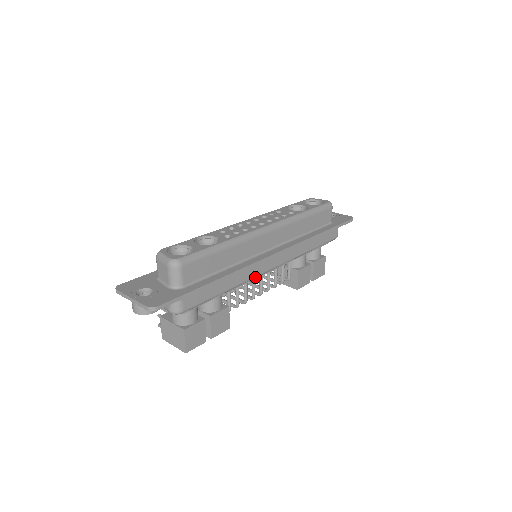
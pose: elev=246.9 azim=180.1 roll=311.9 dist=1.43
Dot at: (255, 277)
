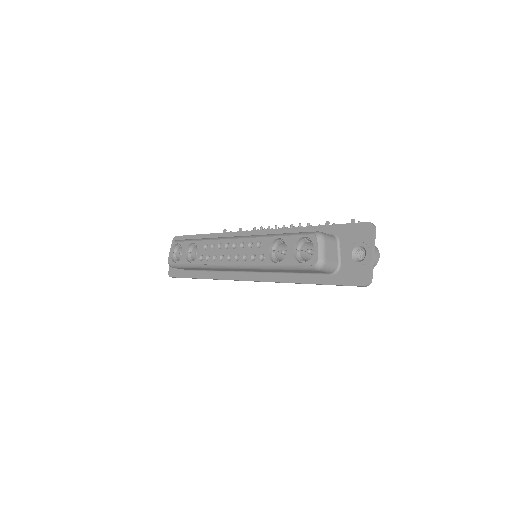
Dot at: occluded
